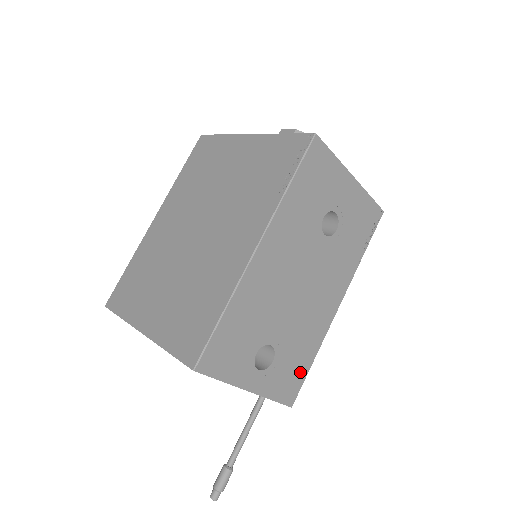
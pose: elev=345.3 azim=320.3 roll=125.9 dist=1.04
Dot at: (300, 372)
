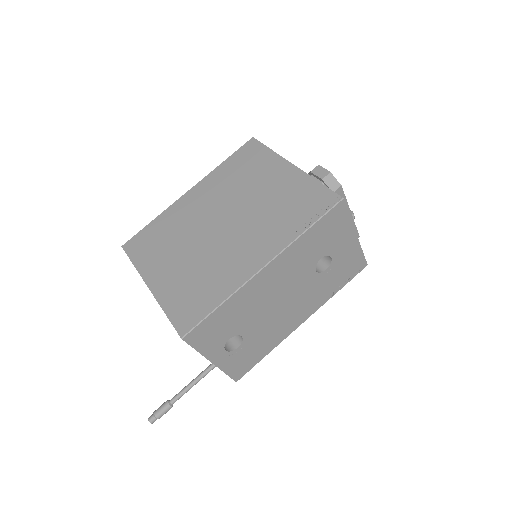
Dot at: (253, 360)
